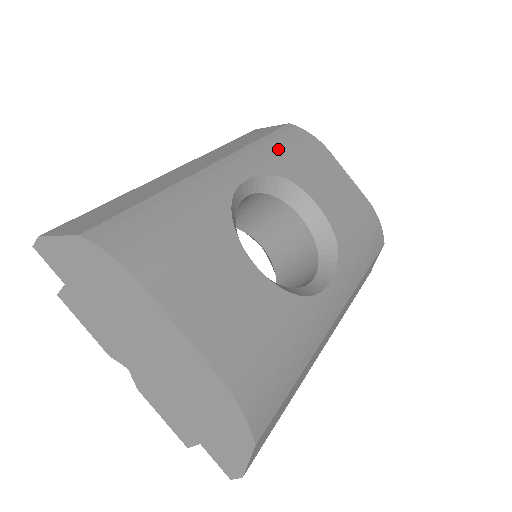
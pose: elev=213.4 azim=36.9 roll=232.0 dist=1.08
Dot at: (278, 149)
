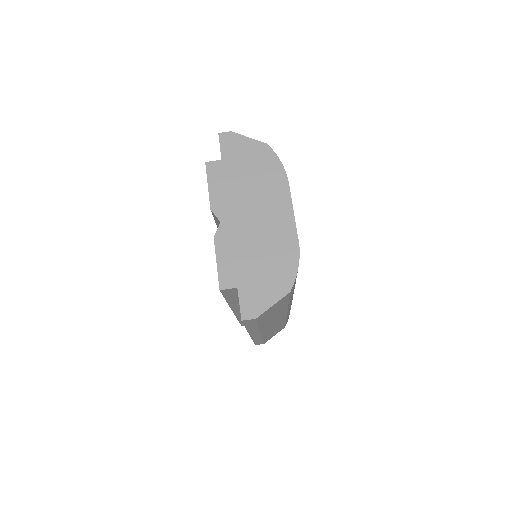
Dot at: occluded
